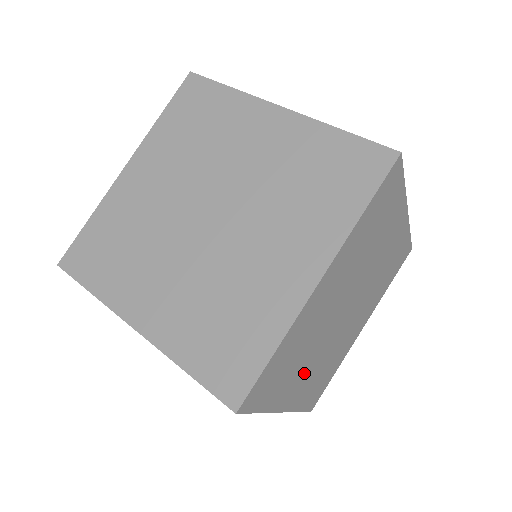
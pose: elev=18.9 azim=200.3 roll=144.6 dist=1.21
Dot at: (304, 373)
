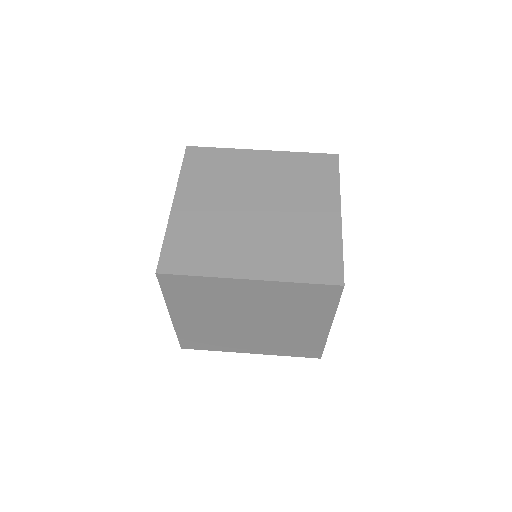
Dot at: (199, 315)
